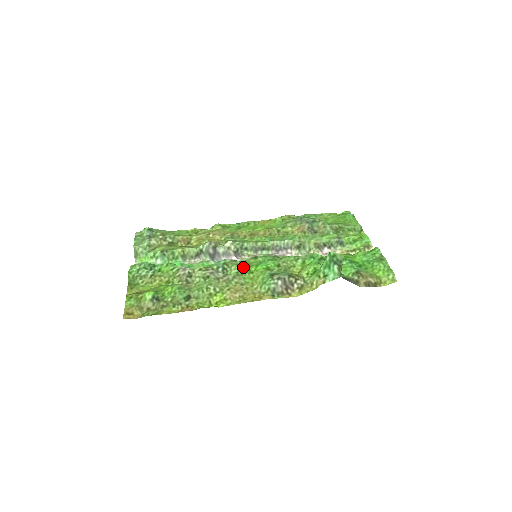
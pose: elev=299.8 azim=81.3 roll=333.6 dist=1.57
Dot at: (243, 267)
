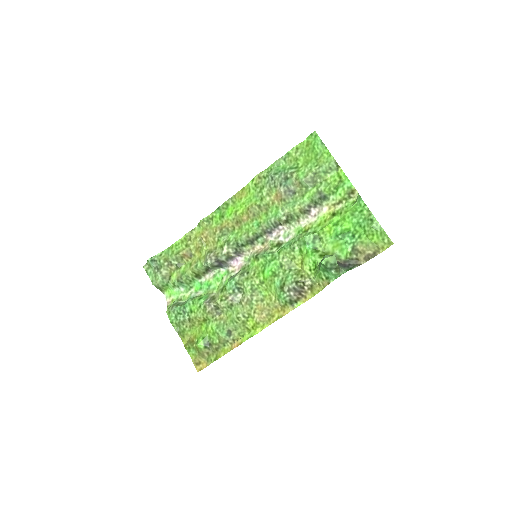
Dot at: (253, 280)
